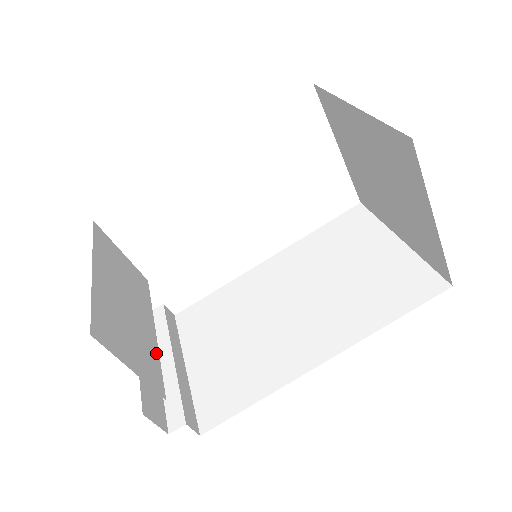
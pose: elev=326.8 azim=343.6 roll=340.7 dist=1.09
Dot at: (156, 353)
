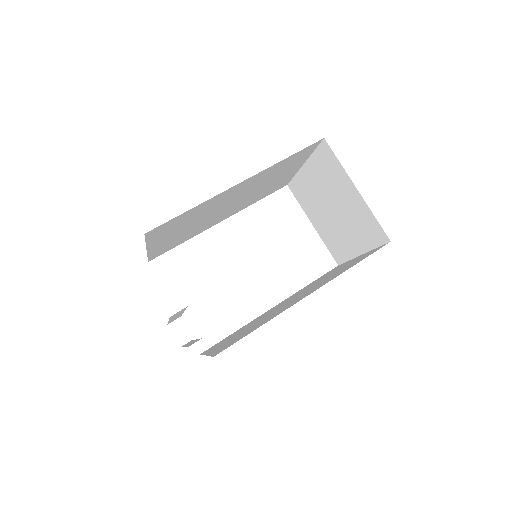
Dot at: occluded
